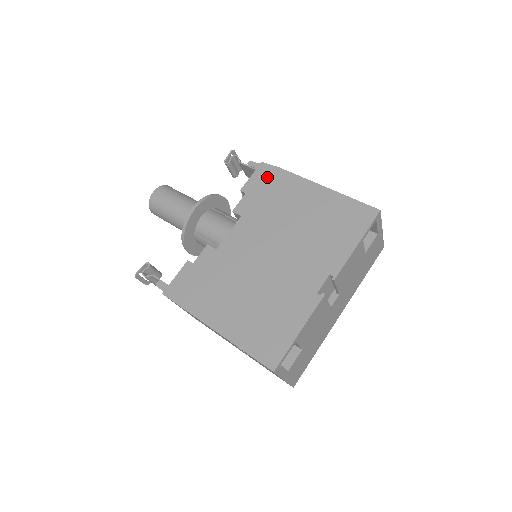
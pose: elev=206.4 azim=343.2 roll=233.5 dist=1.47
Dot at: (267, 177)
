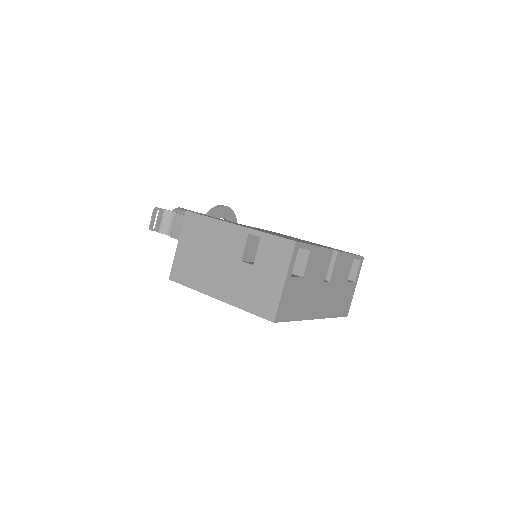
Dot at: occluded
